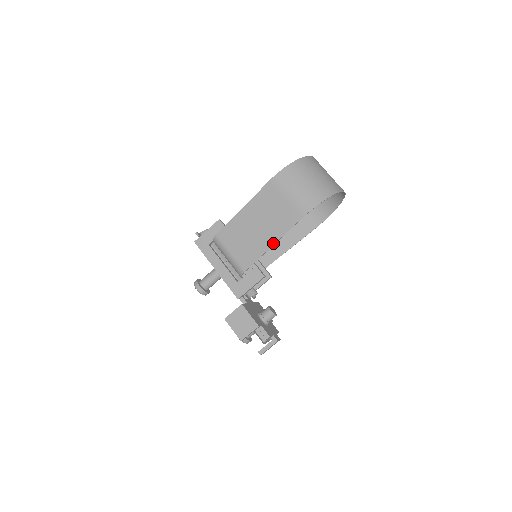
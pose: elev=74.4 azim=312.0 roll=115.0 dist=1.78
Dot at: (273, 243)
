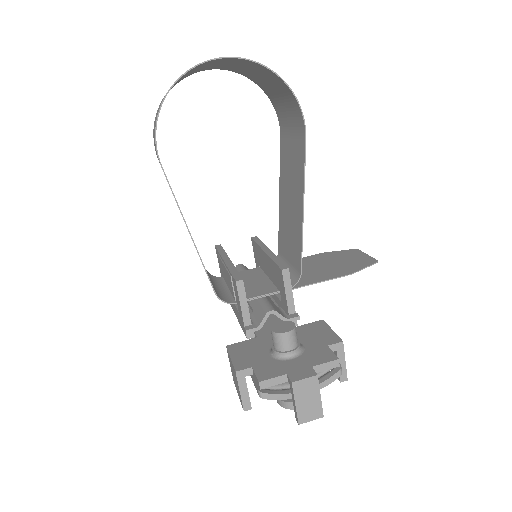
Dot at: occluded
